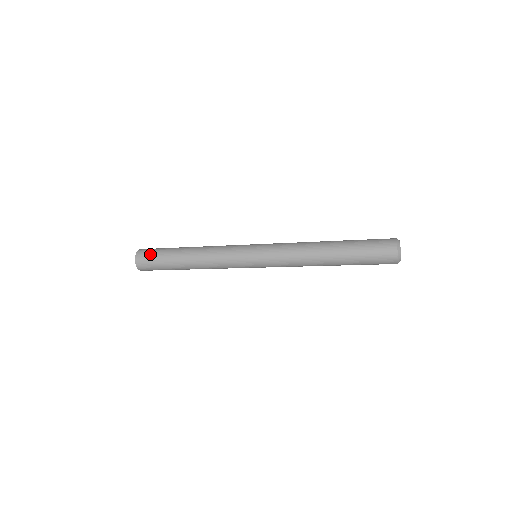
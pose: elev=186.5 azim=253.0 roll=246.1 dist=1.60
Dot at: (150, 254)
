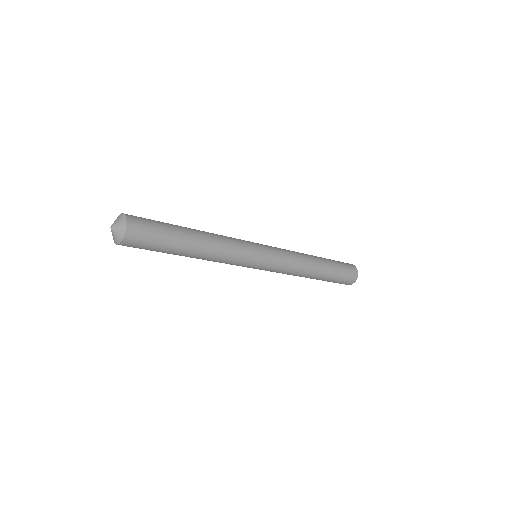
Dot at: (149, 231)
